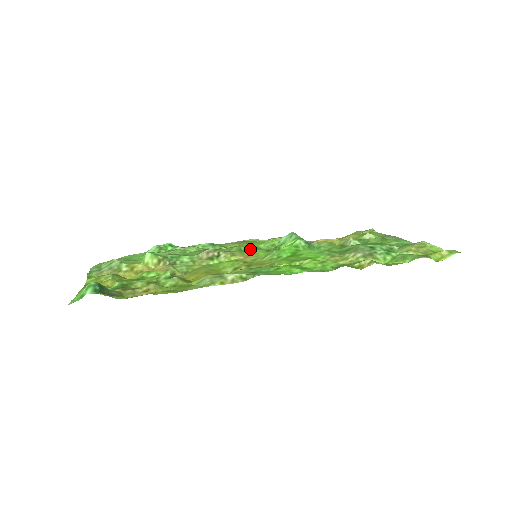
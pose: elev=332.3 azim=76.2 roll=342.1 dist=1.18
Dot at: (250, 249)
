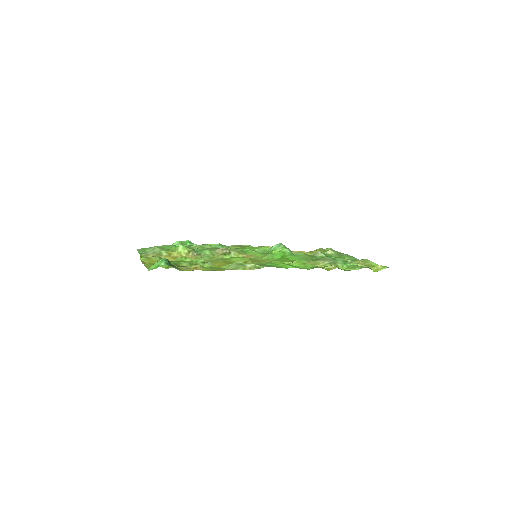
Dot at: (250, 251)
